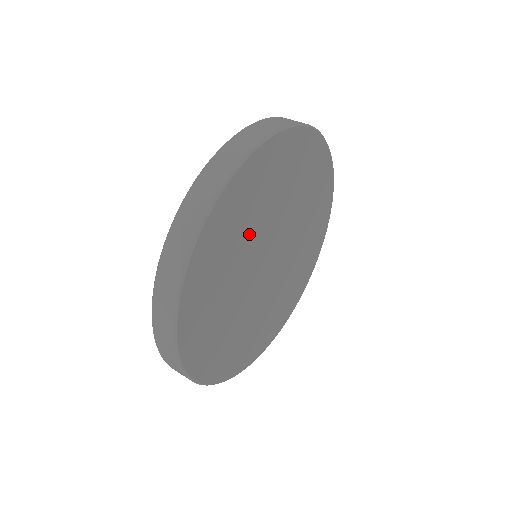
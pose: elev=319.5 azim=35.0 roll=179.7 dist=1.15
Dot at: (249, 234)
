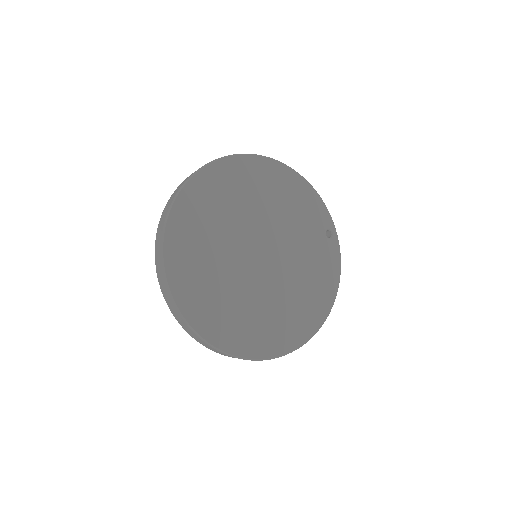
Dot at: (233, 292)
